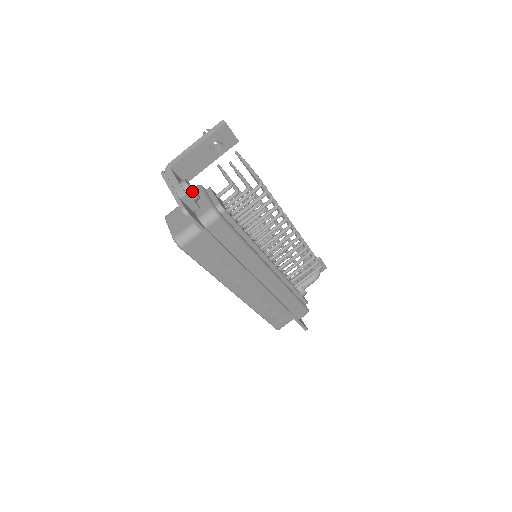
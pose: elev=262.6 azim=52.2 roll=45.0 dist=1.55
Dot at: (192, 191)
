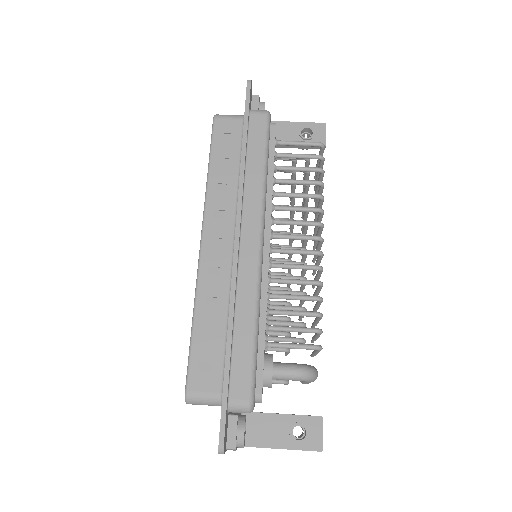
Dot at: (264, 103)
